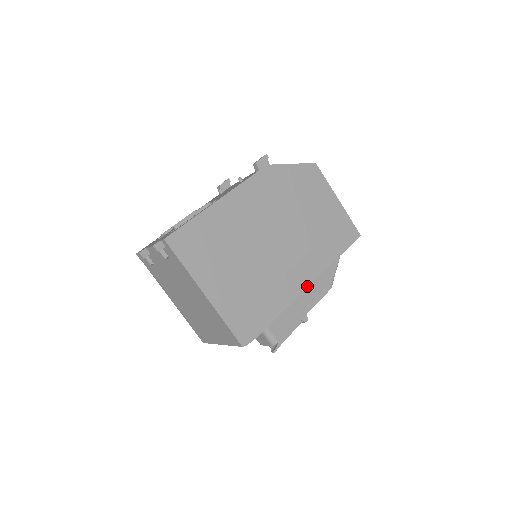
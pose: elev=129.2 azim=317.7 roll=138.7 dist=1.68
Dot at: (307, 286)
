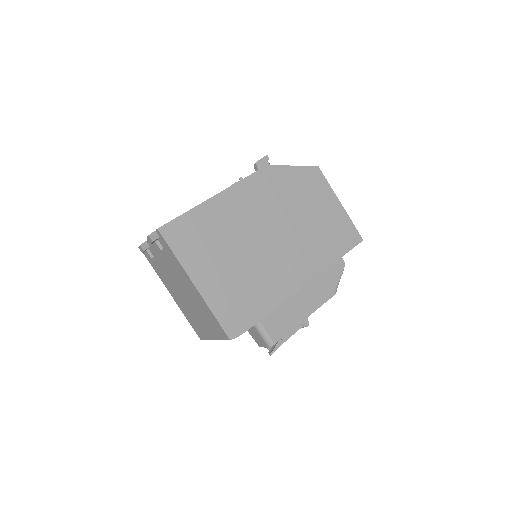
Dot at: (302, 286)
